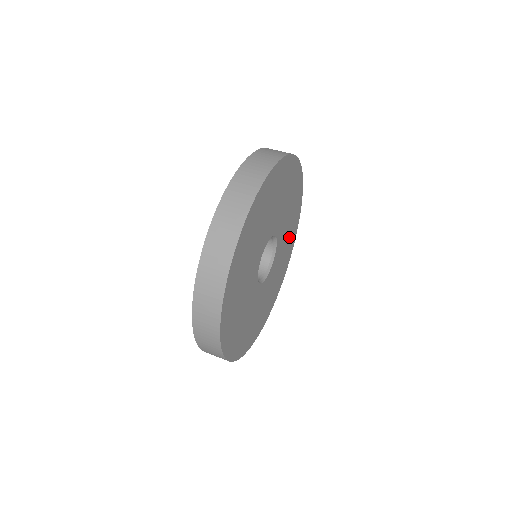
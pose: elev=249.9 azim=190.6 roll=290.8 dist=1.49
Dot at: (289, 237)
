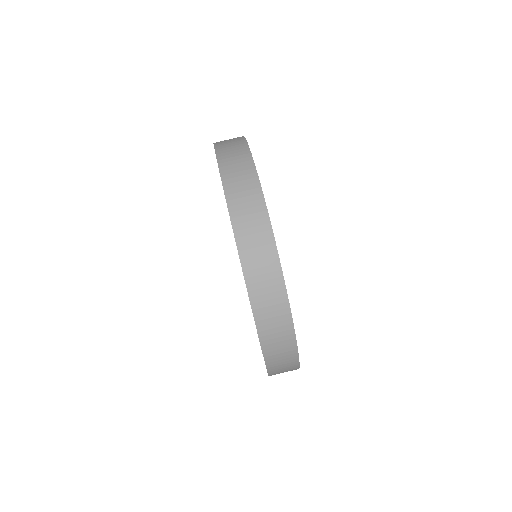
Dot at: occluded
